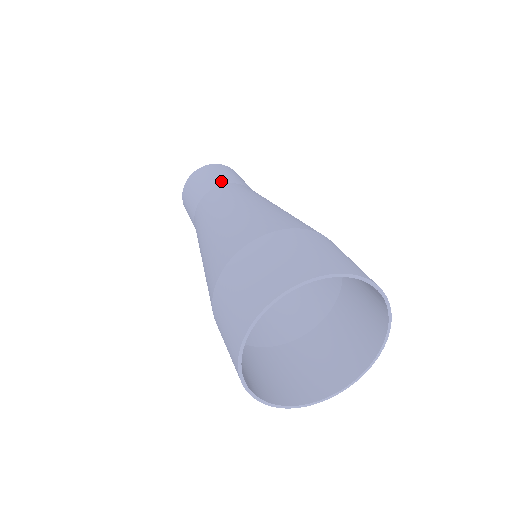
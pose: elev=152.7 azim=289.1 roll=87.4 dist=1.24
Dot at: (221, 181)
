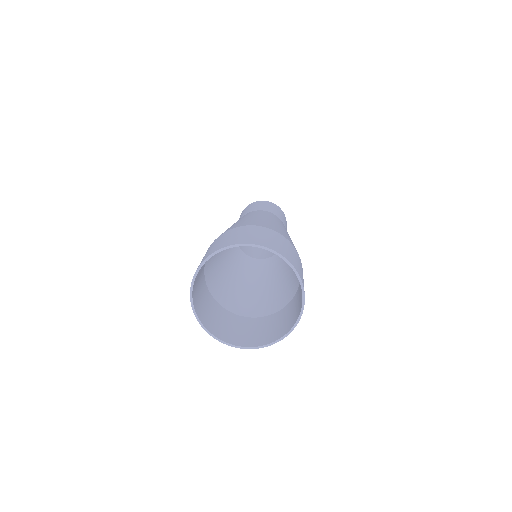
Dot at: (257, 209)
